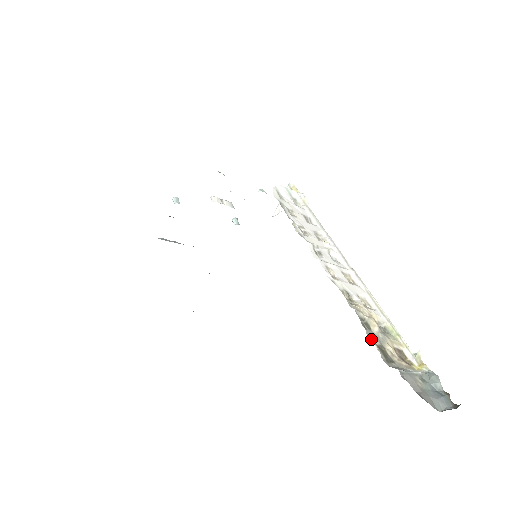
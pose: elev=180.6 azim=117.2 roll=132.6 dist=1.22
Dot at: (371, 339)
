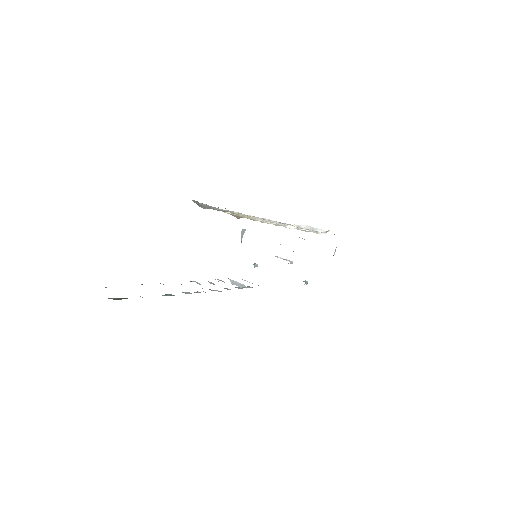
Dot at: occluded
